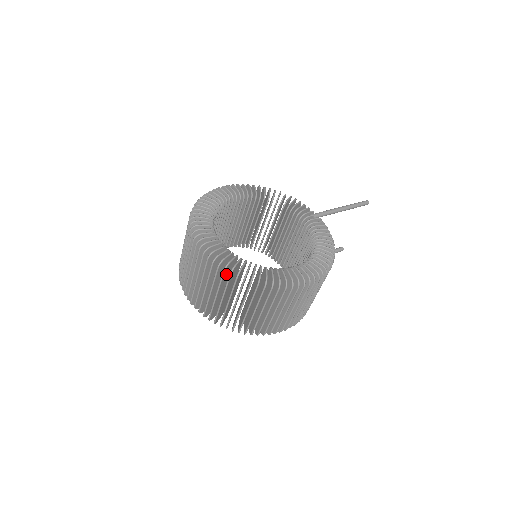
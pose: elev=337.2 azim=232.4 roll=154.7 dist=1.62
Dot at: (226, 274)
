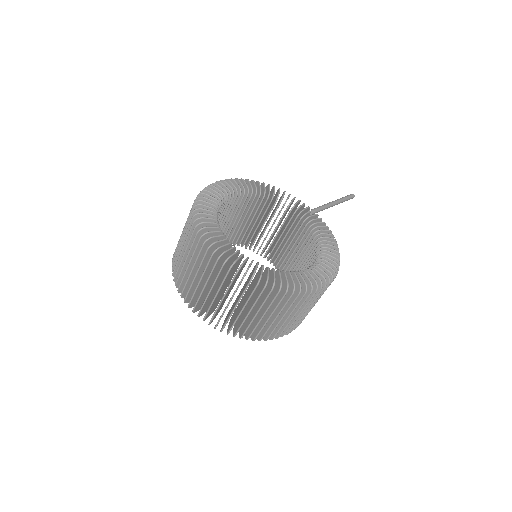
Dot at: occluded
